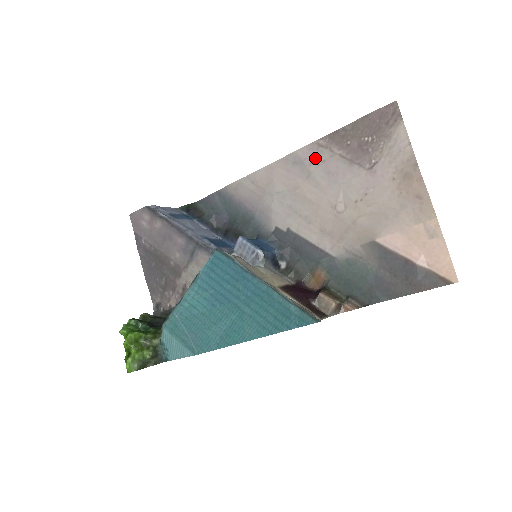
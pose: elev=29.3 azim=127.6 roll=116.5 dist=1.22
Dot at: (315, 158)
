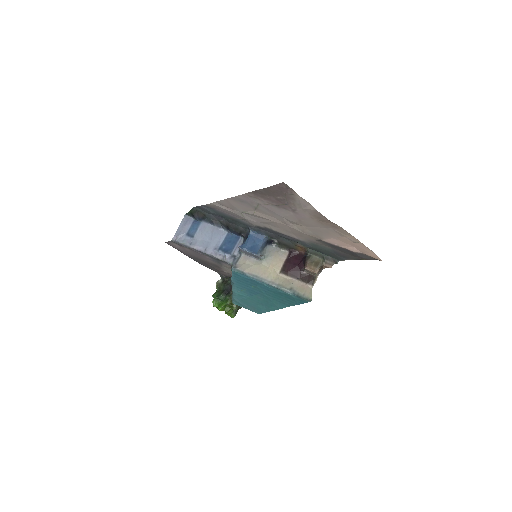
Dot at: (253, 202)
